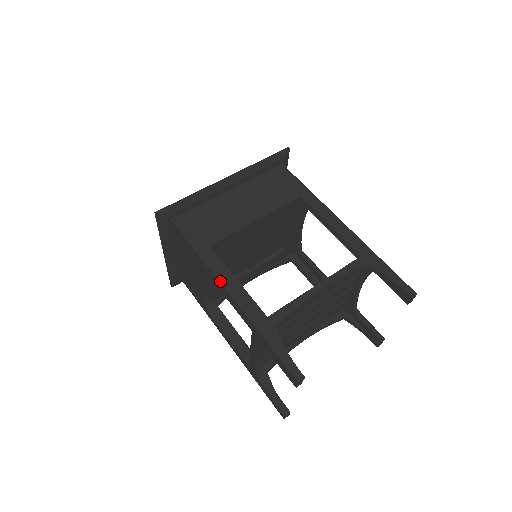
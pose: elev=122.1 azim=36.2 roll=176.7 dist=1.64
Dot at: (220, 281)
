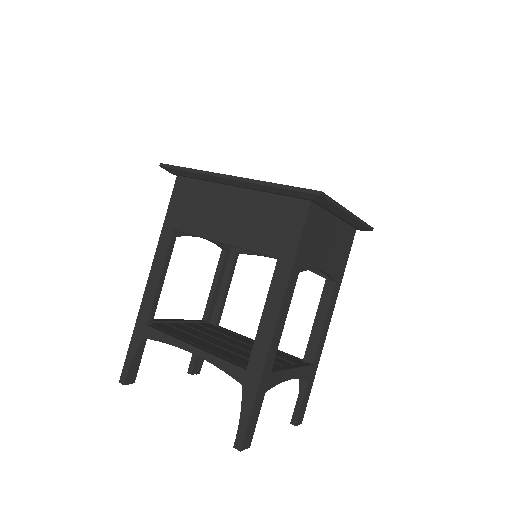
Dot at: (152, 266)
